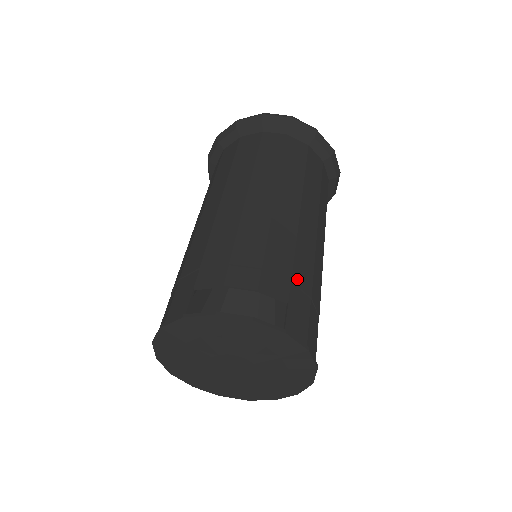
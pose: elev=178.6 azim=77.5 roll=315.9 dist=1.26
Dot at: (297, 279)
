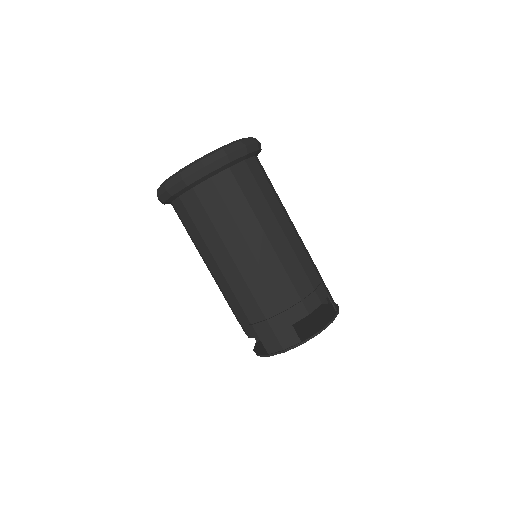
Dot at: (319, 276)
